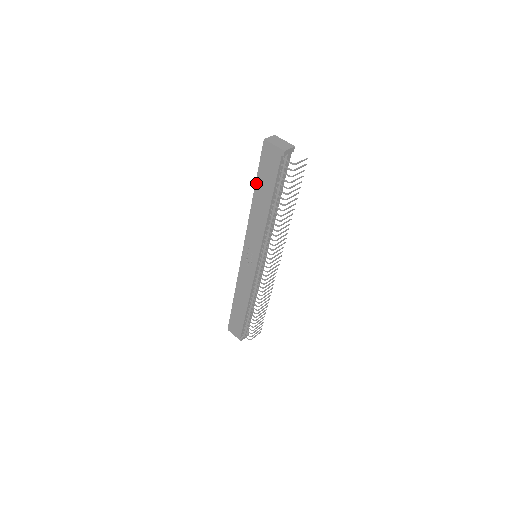
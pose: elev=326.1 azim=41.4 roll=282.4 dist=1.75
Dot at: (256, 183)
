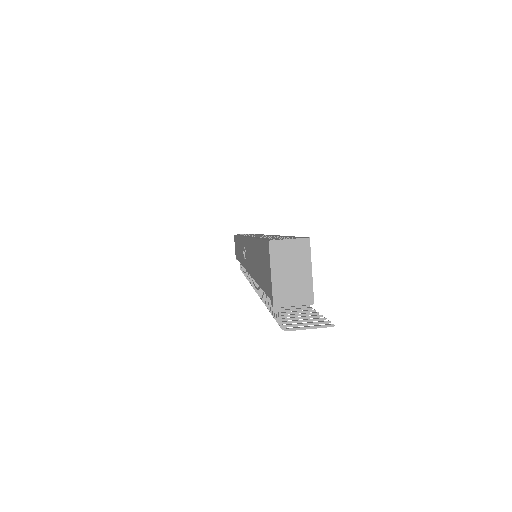
Dot at: (256, 240)
